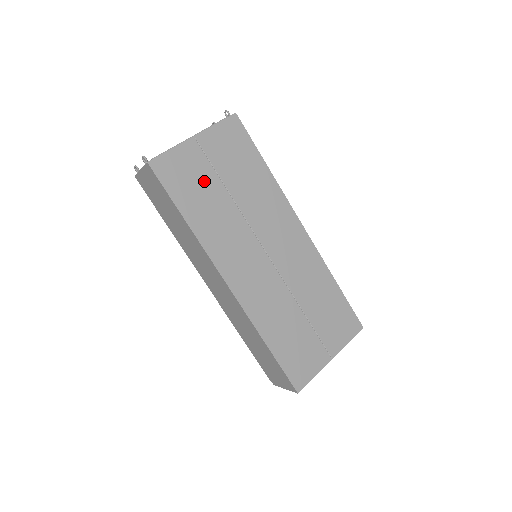
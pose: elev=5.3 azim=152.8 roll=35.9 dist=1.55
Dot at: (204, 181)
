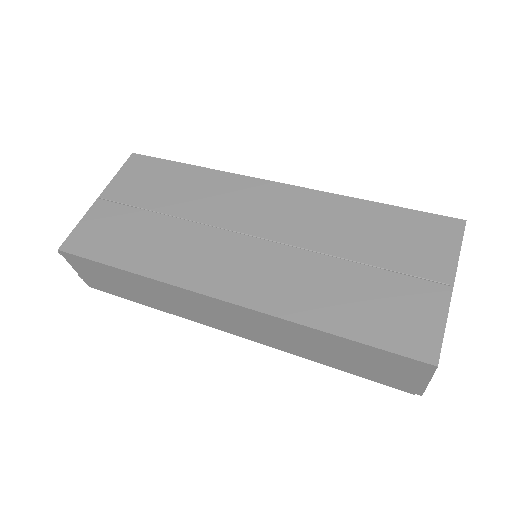
Dot at: (129, 224)
